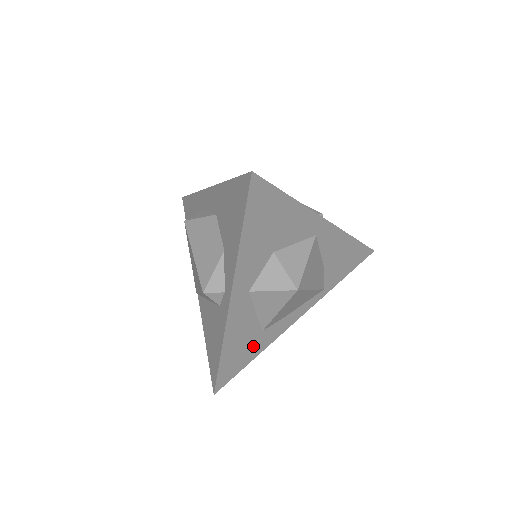
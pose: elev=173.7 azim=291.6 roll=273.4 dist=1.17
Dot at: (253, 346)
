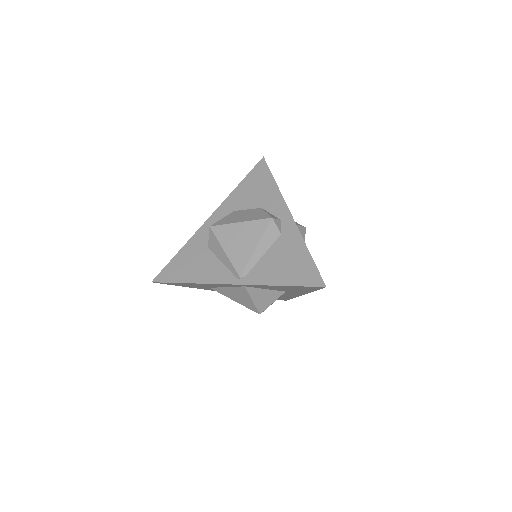
Dot at: occluded
